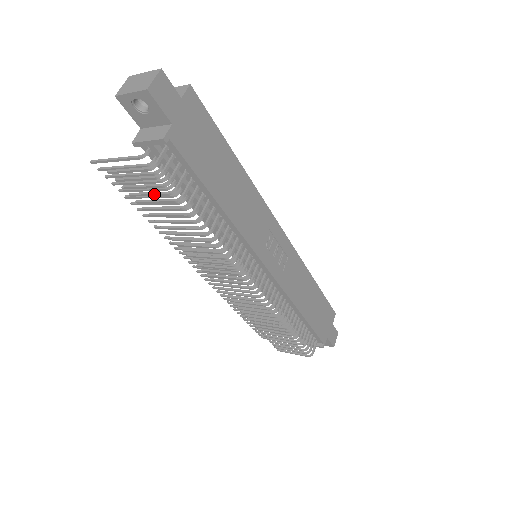
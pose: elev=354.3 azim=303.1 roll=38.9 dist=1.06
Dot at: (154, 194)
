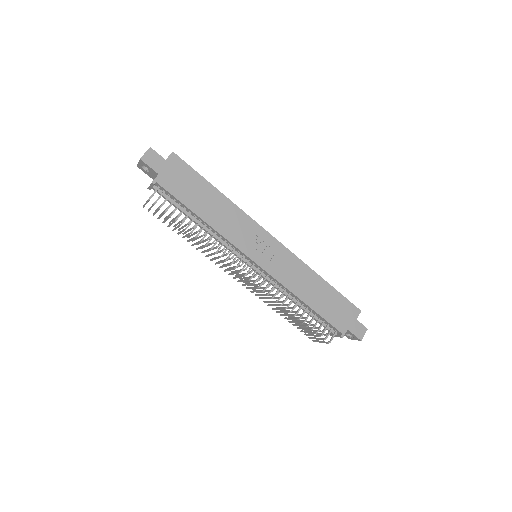
Dot at: (161, 215)
